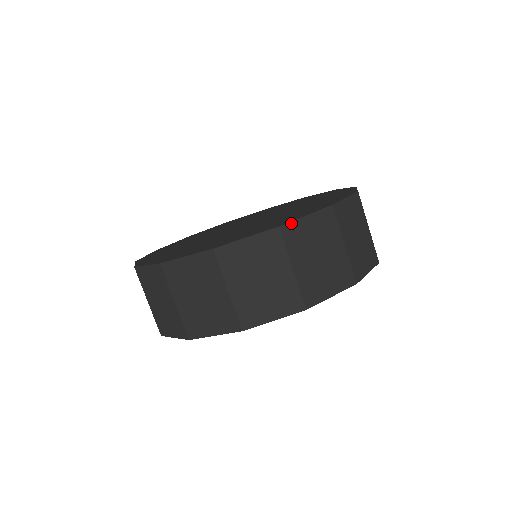
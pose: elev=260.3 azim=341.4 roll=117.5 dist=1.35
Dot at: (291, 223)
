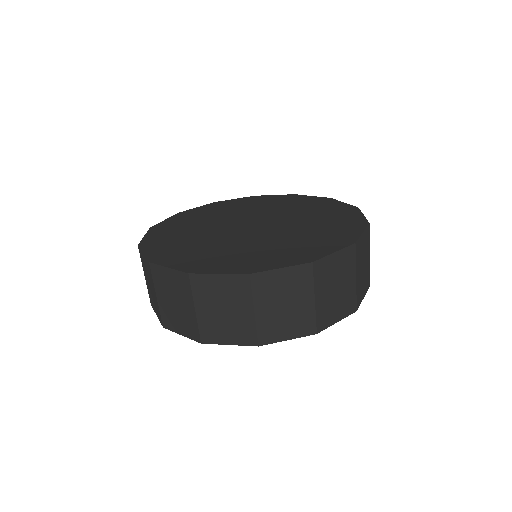
Dot at: (359, 240)
